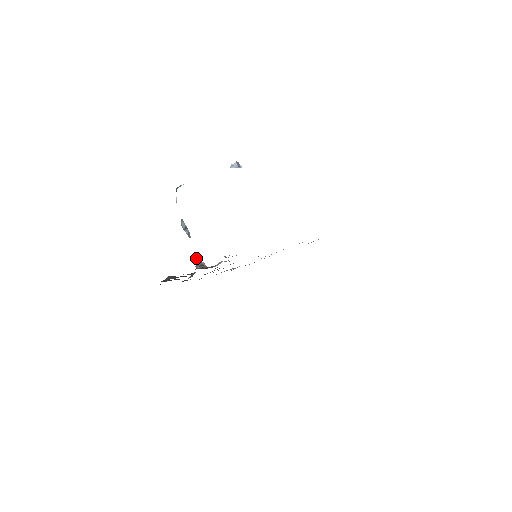
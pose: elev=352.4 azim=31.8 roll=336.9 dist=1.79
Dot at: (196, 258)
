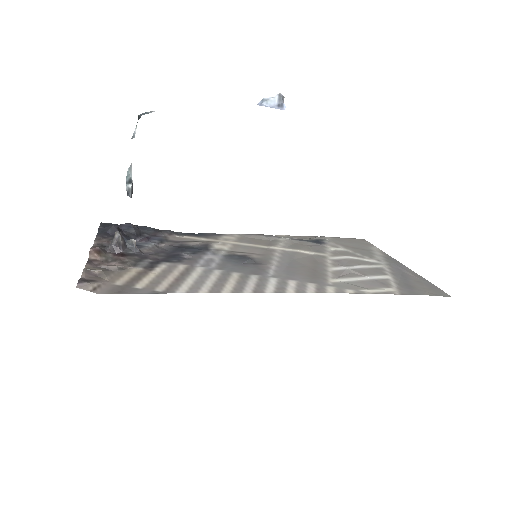
Dot at: (115, 232)
